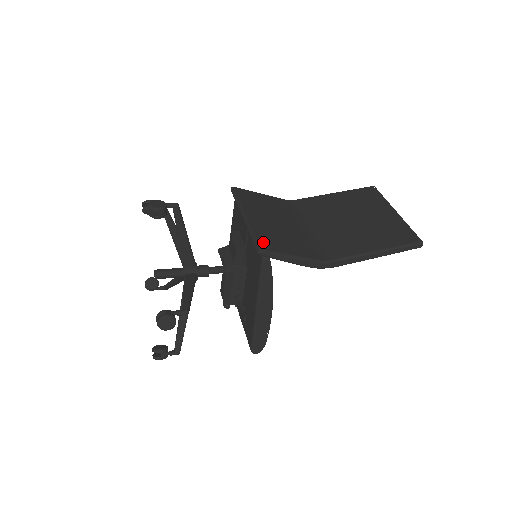
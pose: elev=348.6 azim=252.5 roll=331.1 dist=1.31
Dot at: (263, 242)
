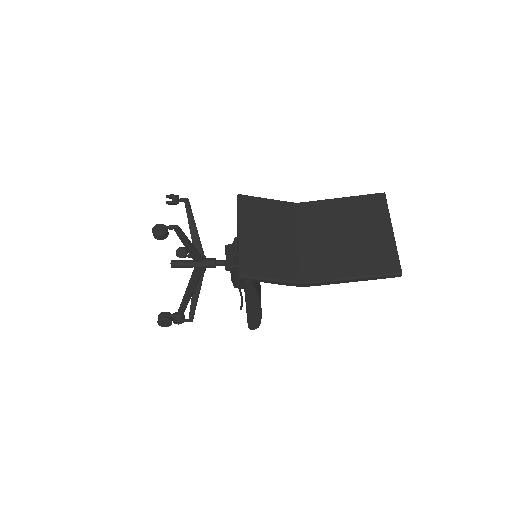
Dot at: (246, 266)
